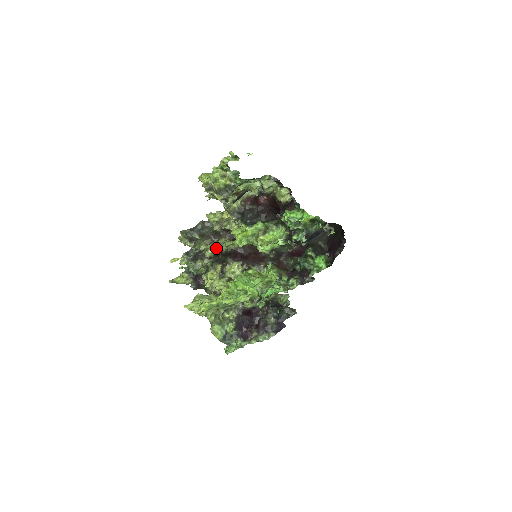
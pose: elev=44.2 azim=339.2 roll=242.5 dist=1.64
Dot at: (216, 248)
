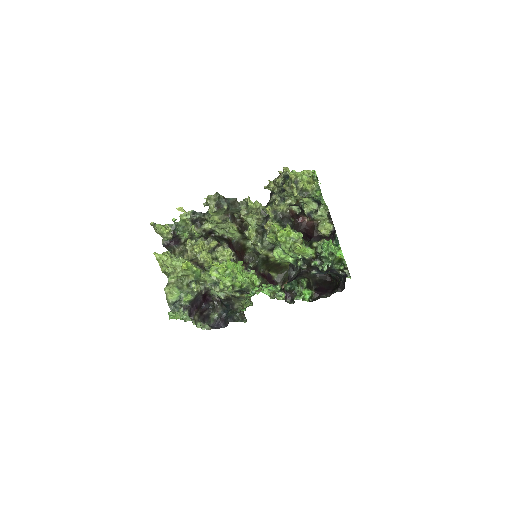
Dot at: (216, 227)
